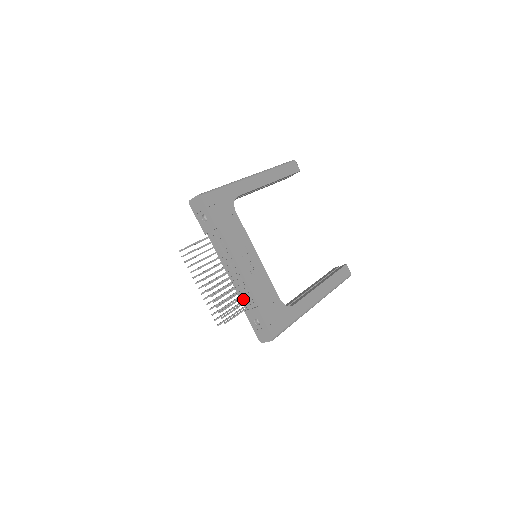
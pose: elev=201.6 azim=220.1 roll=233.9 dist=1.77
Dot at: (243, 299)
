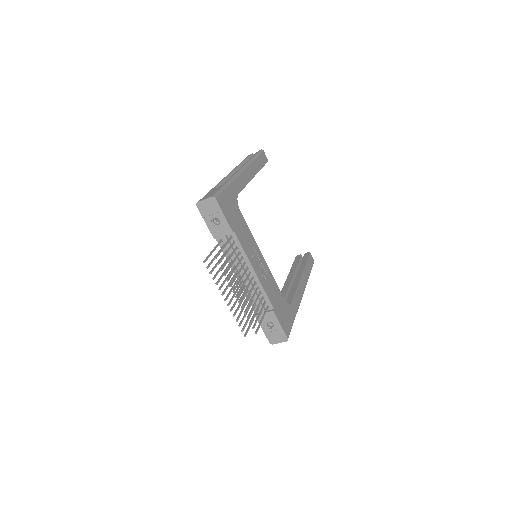
Dot at: occluded
